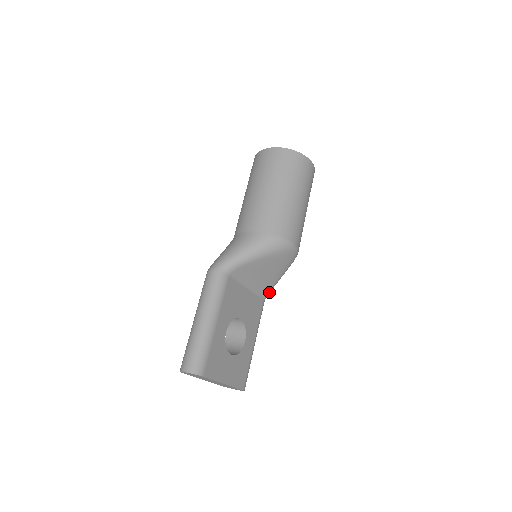
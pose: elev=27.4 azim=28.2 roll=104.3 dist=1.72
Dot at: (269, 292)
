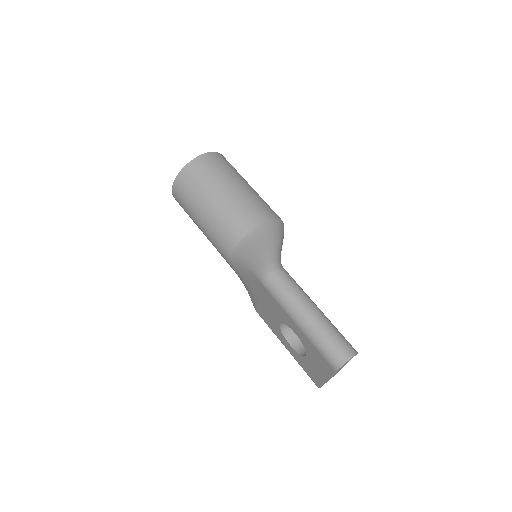
Dot at: occluded
